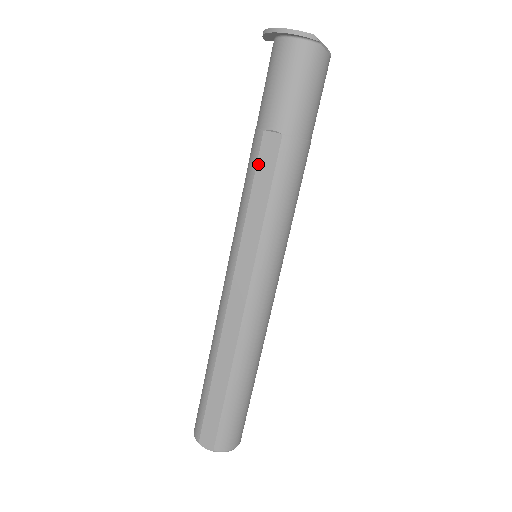
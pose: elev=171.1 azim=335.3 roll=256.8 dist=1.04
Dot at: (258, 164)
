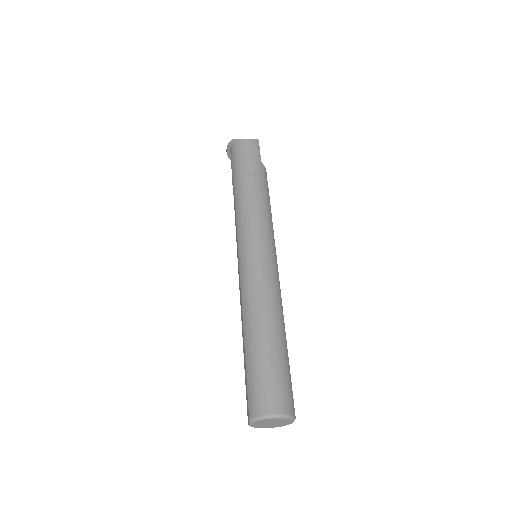
Dot at: (234, 207)
